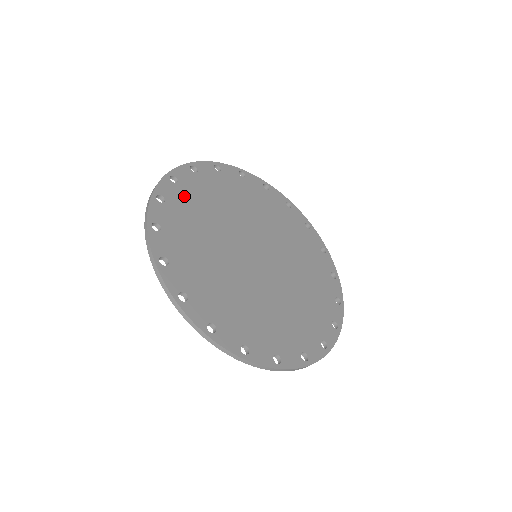
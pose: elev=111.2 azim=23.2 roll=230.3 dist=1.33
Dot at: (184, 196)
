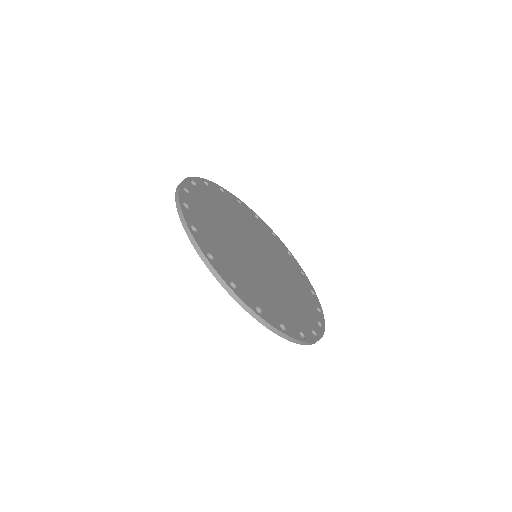
Dot at: (200, 219)
